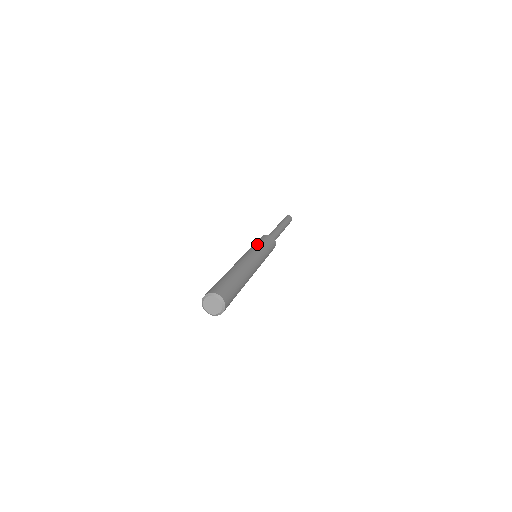
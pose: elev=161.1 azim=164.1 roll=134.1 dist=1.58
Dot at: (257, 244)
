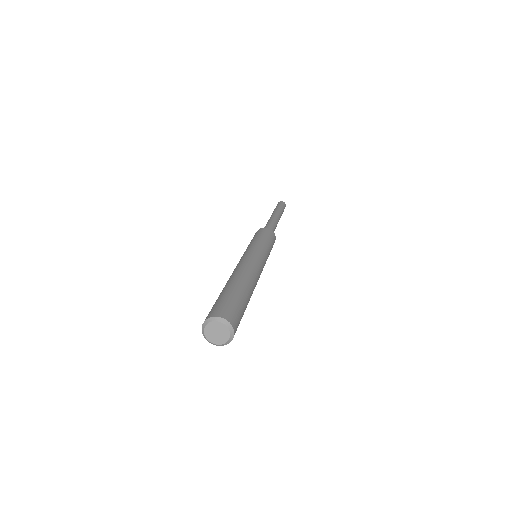
Dot at: (255, 241)
